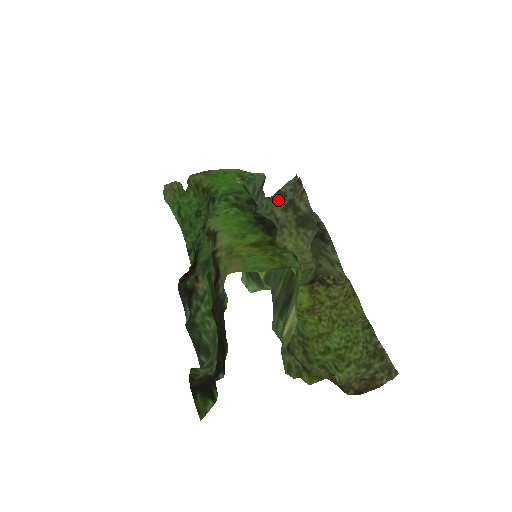
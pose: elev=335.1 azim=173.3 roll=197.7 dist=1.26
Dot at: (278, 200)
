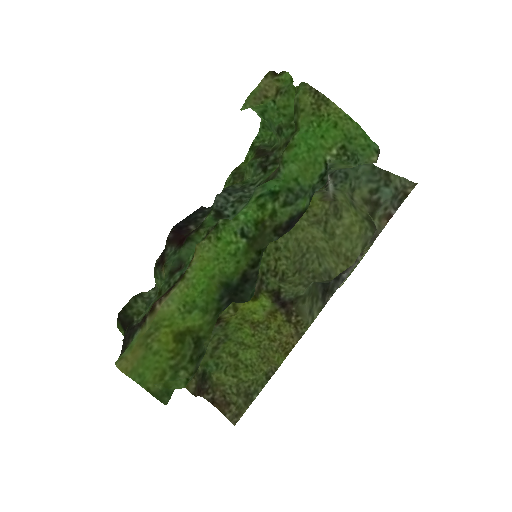
Dot at: (377, 180)
